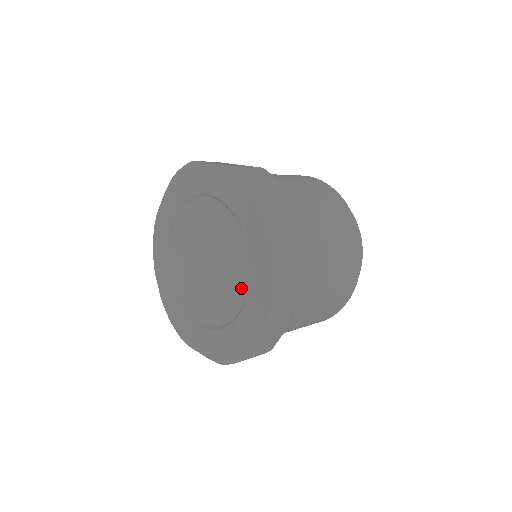
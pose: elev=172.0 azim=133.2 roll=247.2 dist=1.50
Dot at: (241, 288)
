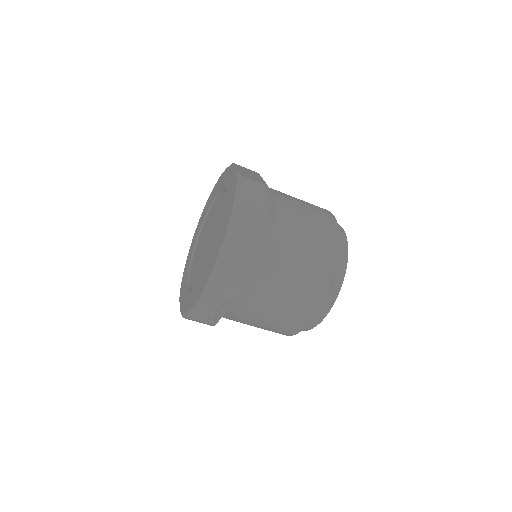
Dot at: occluded
